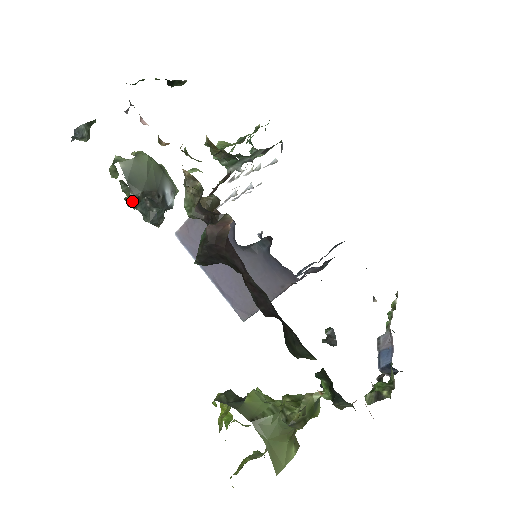
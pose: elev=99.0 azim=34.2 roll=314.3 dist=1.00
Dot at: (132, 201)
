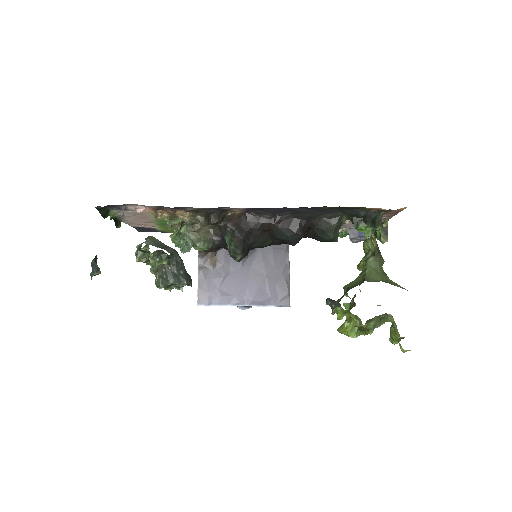
Dot at: (169, 262)
